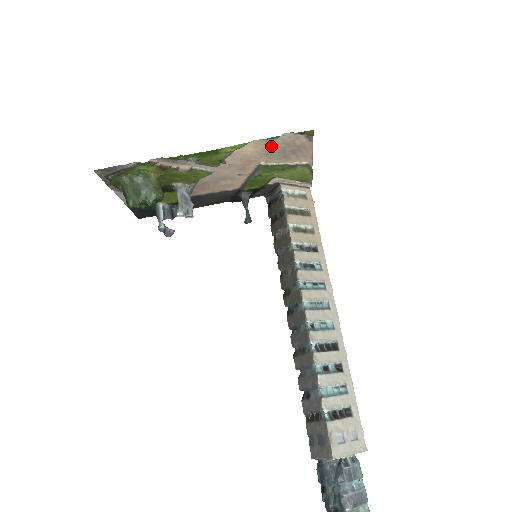
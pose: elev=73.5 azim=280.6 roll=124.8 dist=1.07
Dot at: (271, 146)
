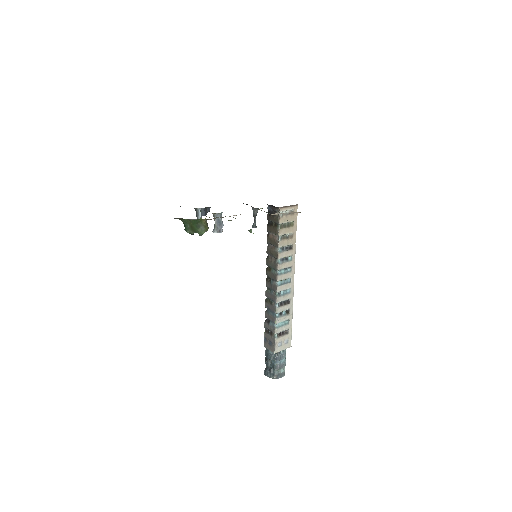
Dot at: occluded
